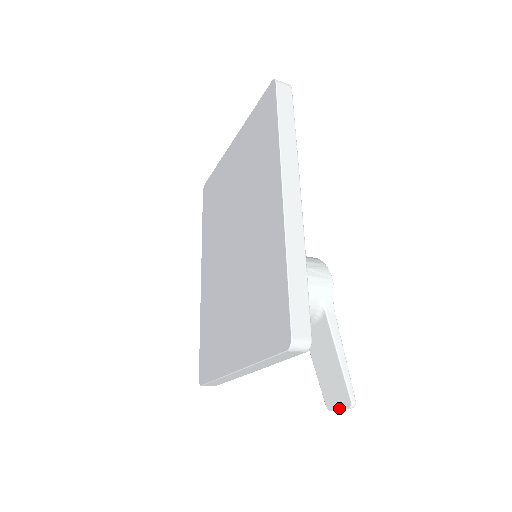
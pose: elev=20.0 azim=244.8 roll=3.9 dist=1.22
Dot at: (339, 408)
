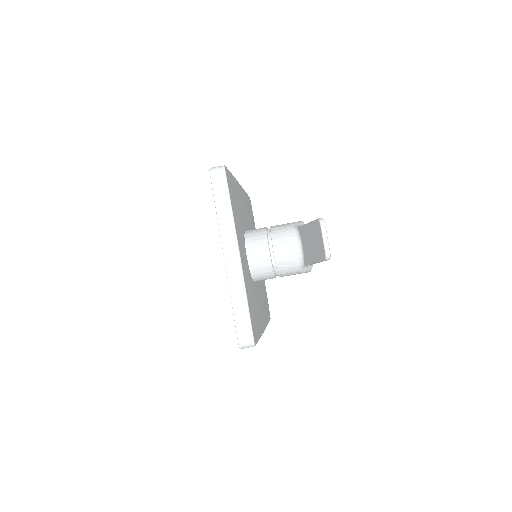
Dot at: (322, 239)
